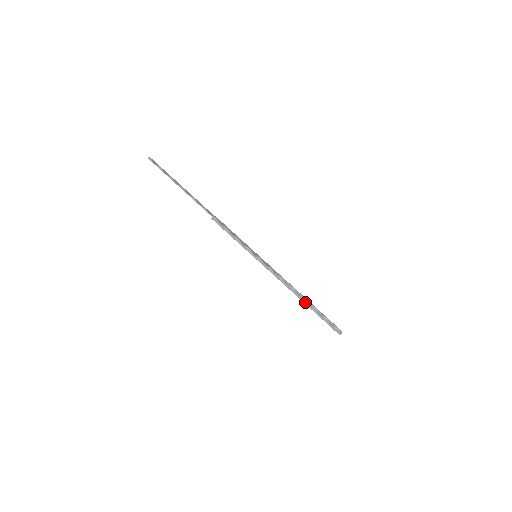
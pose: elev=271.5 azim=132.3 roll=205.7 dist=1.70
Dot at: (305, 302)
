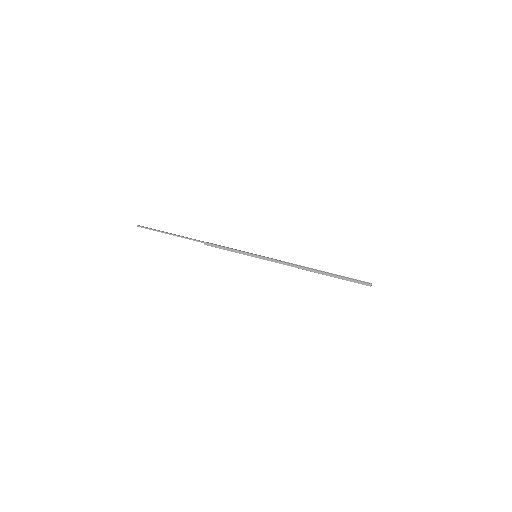
Dot at: (320, 272)
